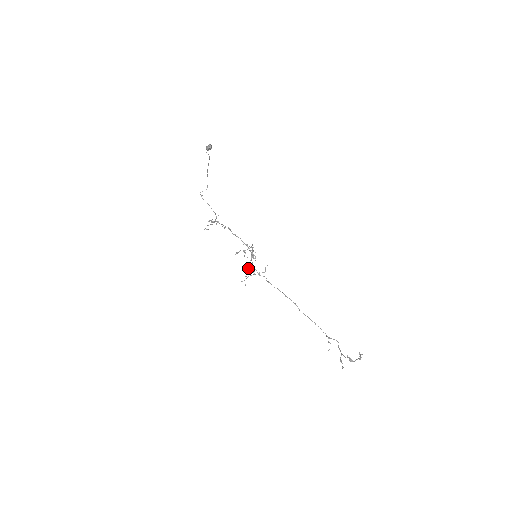
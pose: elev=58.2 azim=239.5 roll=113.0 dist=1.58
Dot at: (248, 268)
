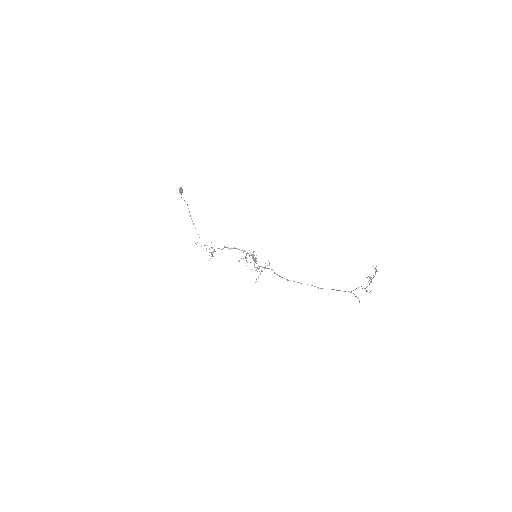
Dot at: occluded
